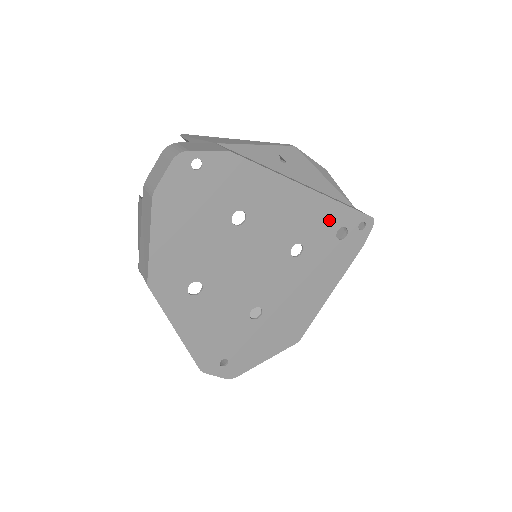
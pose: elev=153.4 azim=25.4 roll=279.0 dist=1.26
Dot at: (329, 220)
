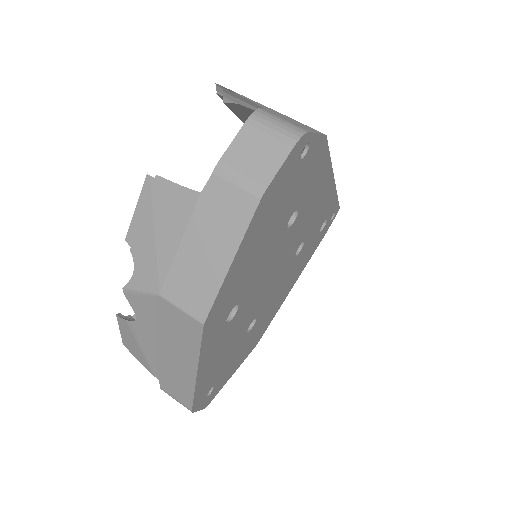
Dot at: (325, 213)
